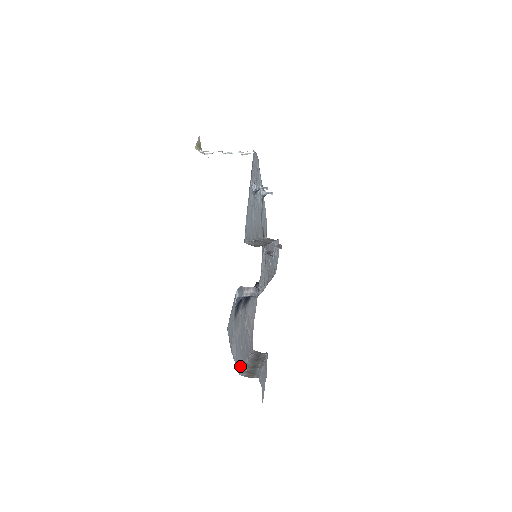
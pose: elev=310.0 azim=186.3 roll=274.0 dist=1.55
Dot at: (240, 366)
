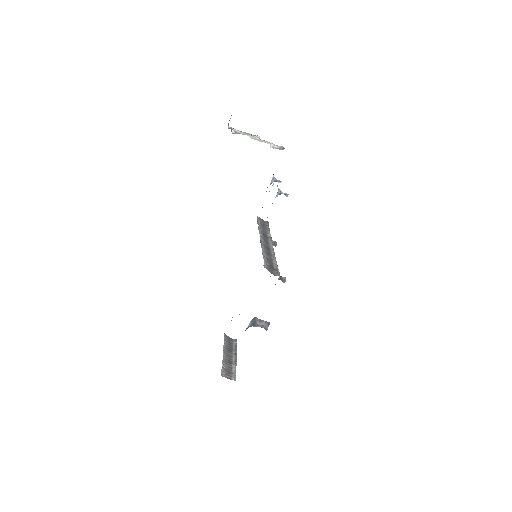
Dot at: occluded
